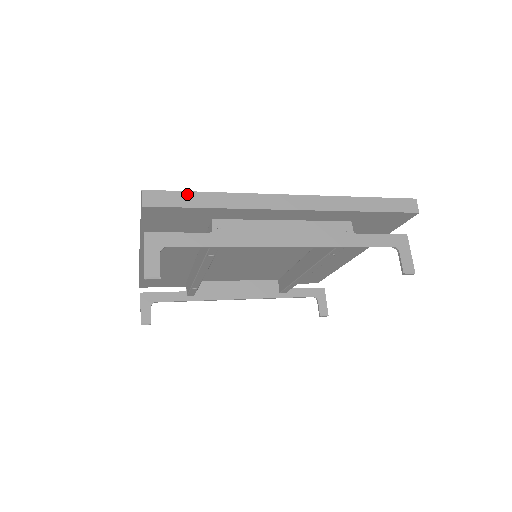
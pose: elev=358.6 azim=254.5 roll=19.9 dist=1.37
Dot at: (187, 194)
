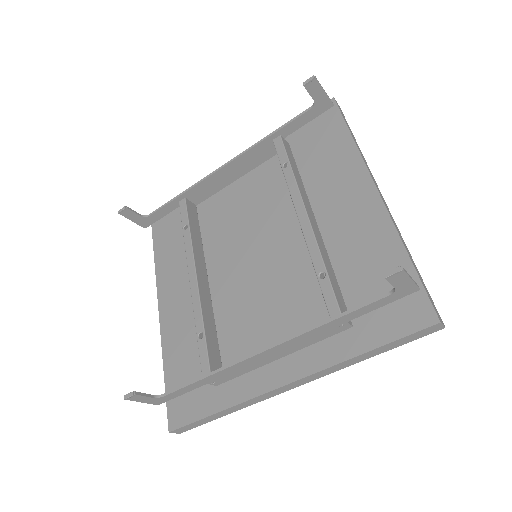
Dot at: occluded
